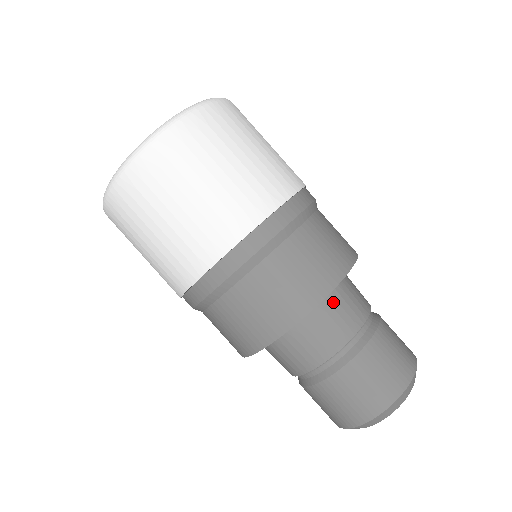
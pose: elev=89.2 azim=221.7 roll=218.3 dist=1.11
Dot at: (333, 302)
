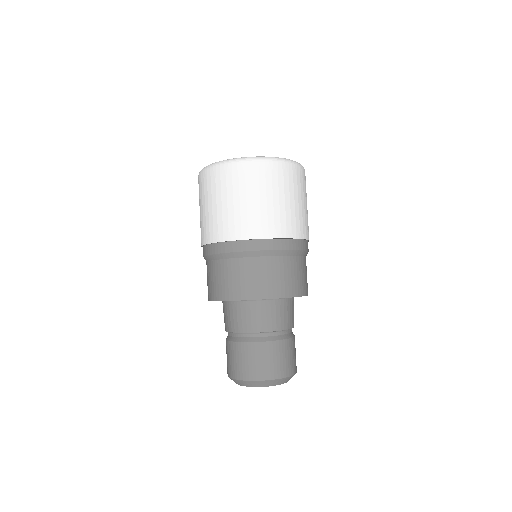
Dot at: (286, 305)
